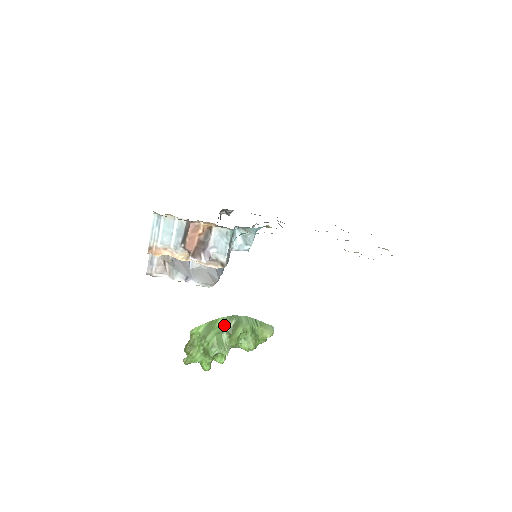
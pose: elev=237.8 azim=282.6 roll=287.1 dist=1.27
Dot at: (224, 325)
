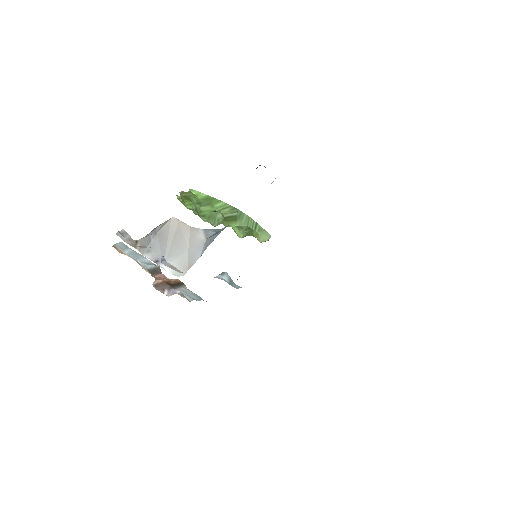
Dot at: (223, 211)
